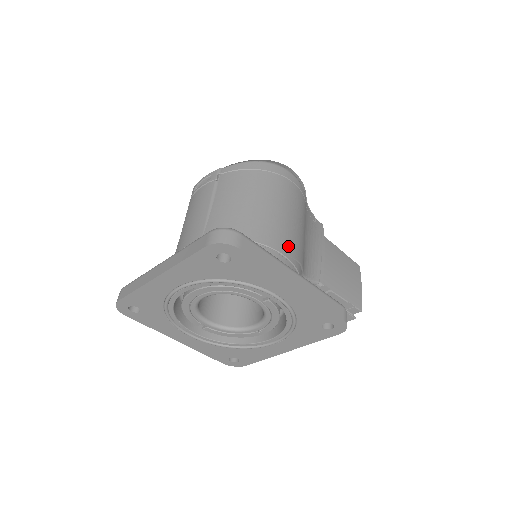
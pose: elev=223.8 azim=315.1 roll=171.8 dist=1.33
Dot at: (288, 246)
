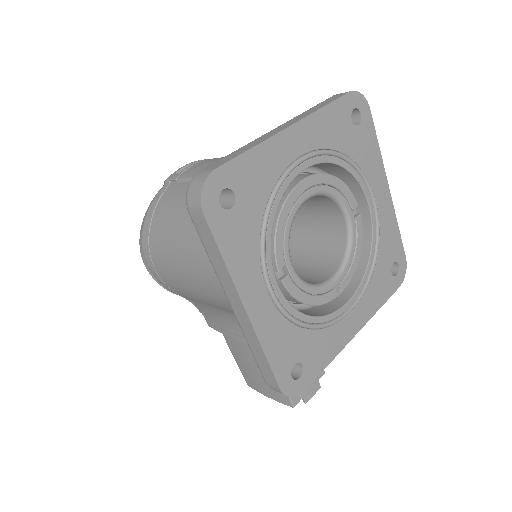
Dot at: occluded
